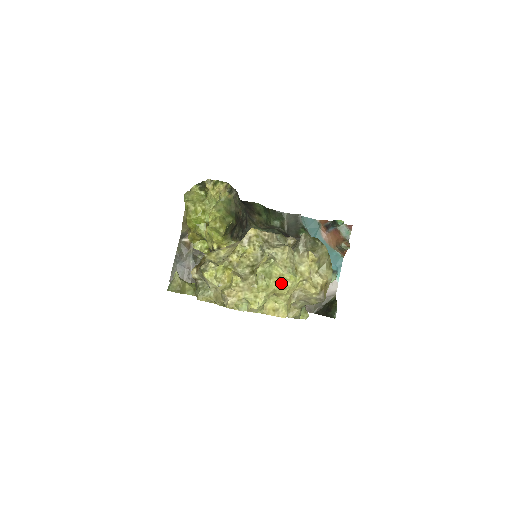
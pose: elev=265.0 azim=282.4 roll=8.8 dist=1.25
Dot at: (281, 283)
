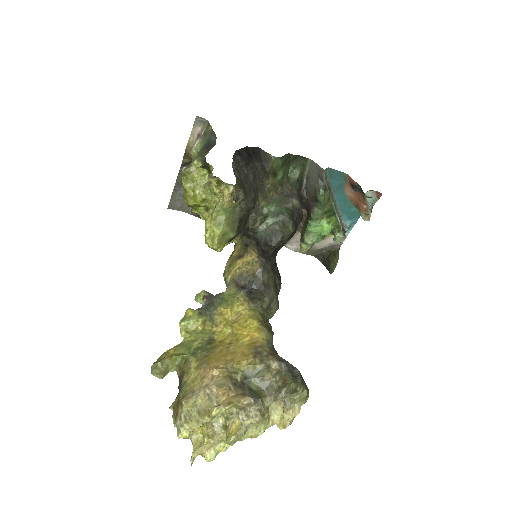
Dot at: (251, 435)
